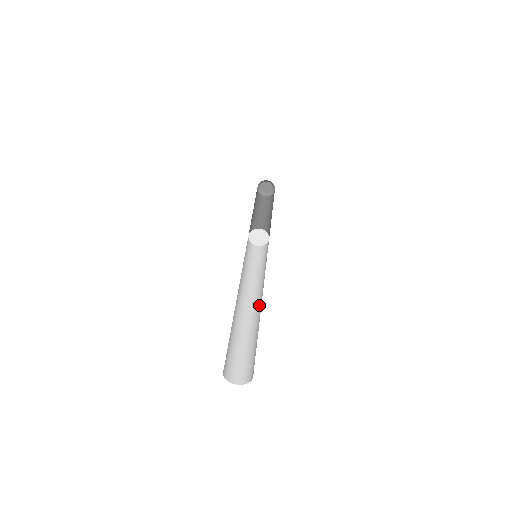
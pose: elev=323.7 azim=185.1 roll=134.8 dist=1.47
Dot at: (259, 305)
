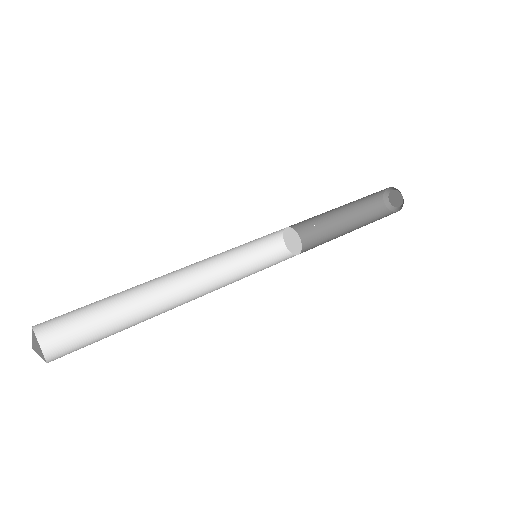
Dot at: (180, 305)
